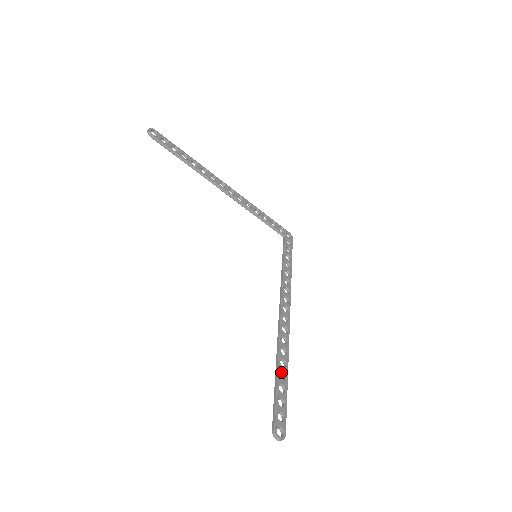
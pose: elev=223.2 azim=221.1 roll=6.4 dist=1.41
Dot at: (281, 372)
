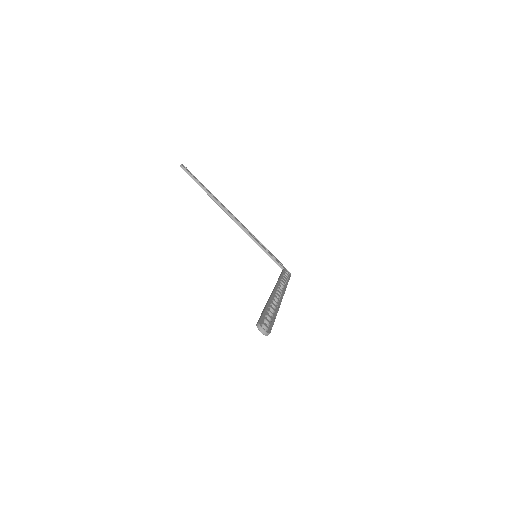
Dot at: (270, 309)
